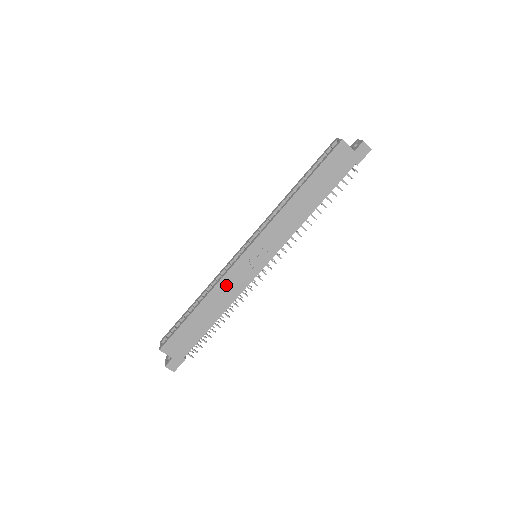
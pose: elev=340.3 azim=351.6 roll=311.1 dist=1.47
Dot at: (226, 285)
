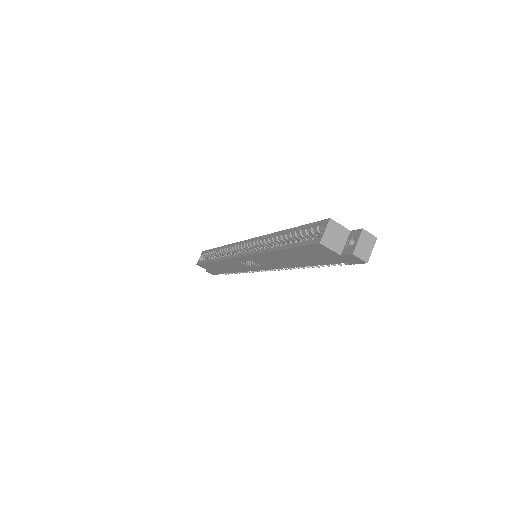
Dot at: (231, 263)
